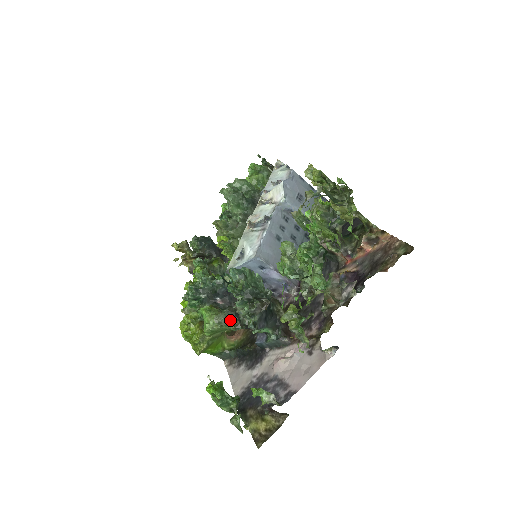
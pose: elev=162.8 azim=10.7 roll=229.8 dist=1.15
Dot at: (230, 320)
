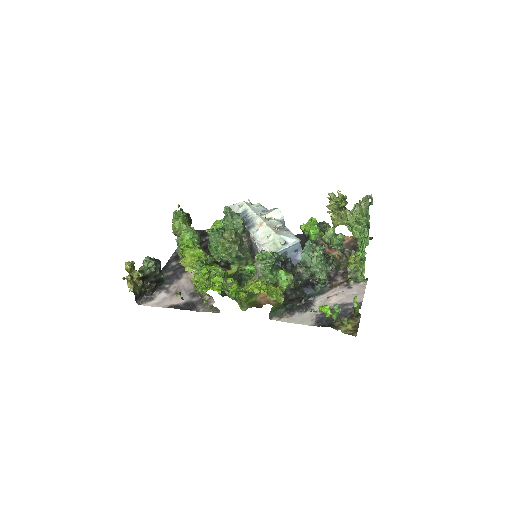
Dot at: (293, 280)
